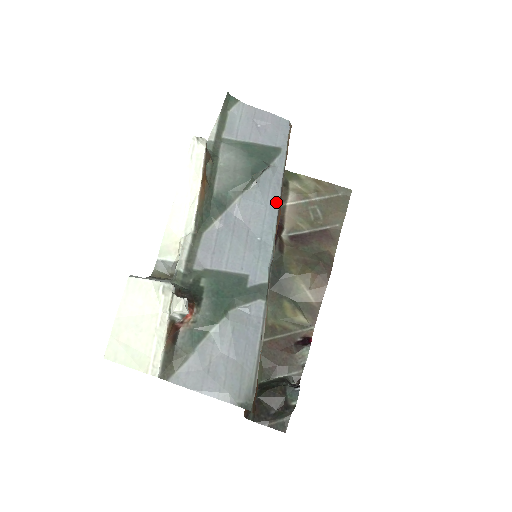
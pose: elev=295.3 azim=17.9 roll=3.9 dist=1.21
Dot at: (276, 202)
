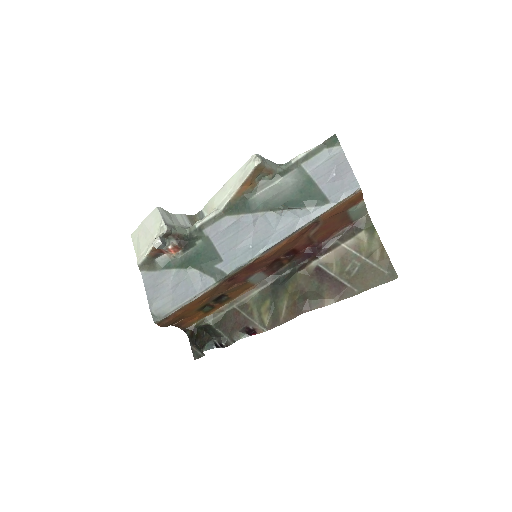
Dot at: (285, 234)
